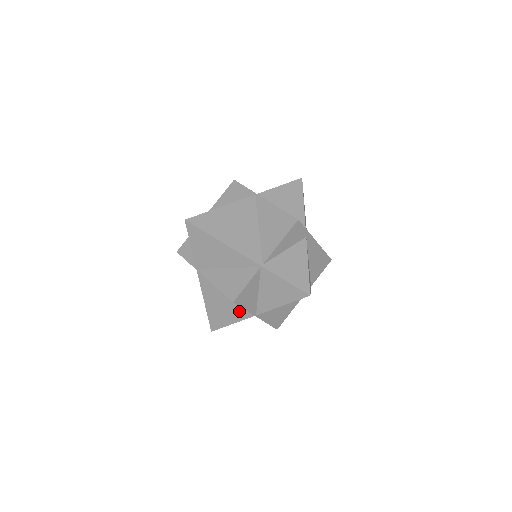
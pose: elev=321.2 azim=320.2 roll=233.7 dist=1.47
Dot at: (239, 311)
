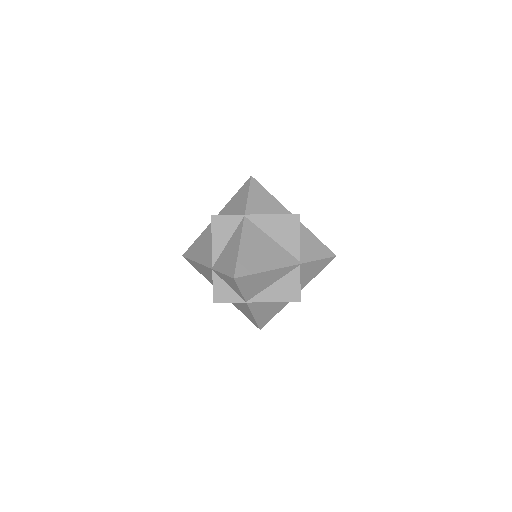
Dot at: (283, 302)
